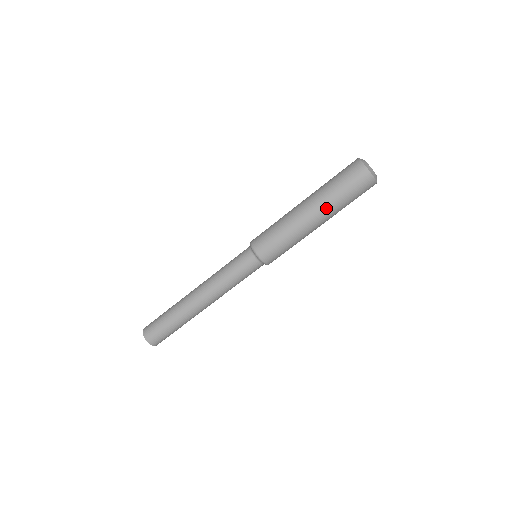
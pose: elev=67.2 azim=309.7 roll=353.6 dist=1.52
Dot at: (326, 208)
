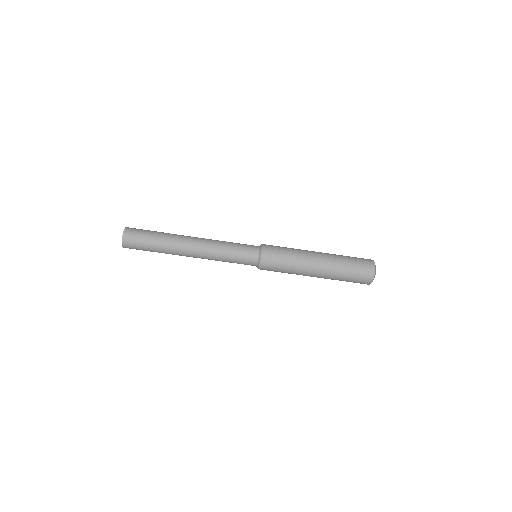
Dot at: (328, 278)
